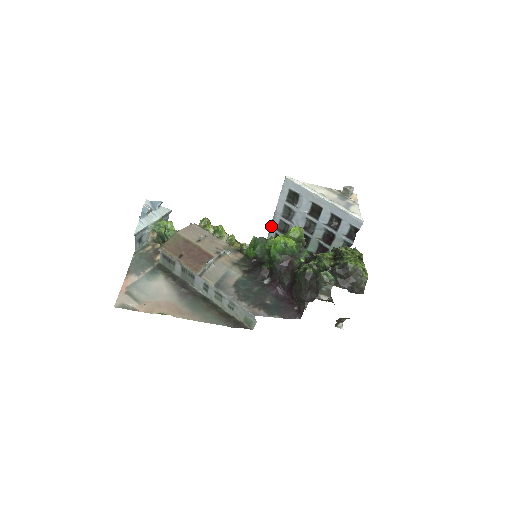
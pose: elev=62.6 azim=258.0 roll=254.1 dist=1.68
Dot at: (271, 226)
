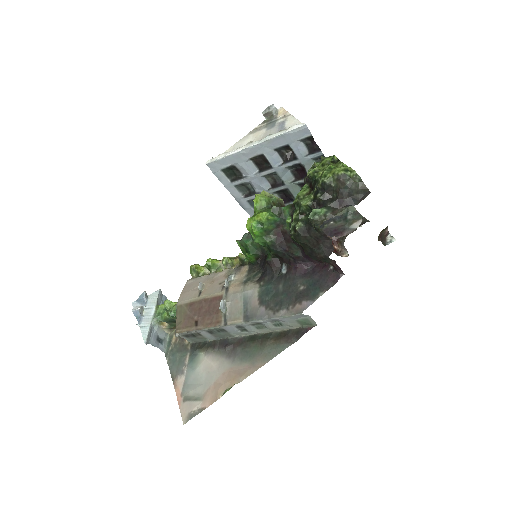
Dot at: occluded
